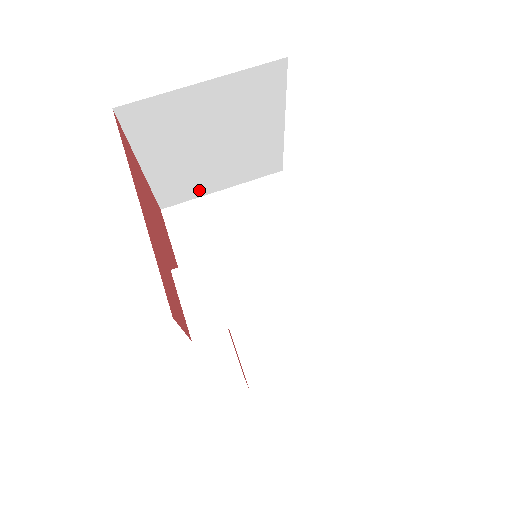
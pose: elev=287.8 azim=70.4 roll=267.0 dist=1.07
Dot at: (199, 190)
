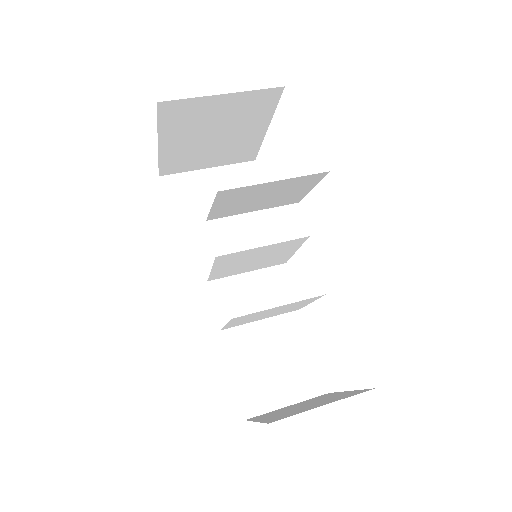
Dot at: occluded
